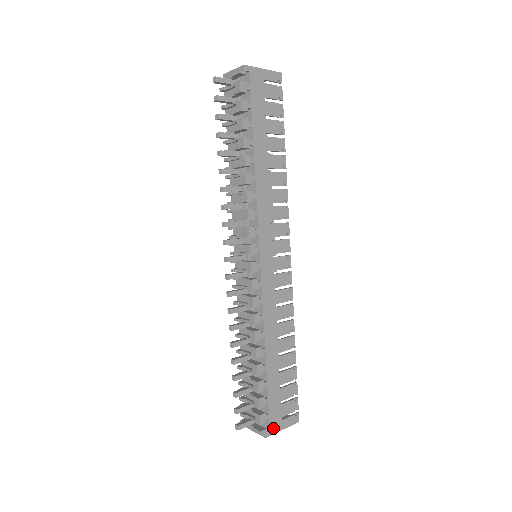
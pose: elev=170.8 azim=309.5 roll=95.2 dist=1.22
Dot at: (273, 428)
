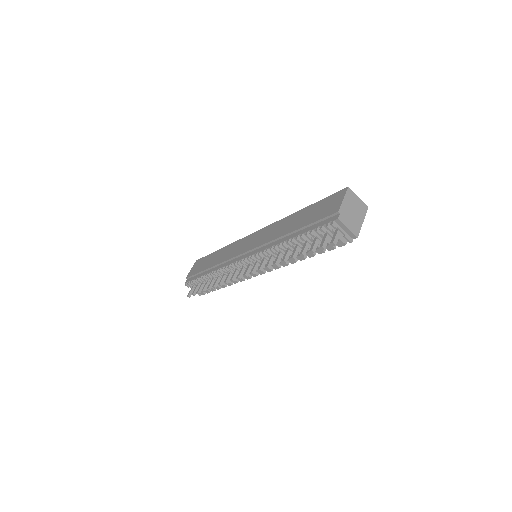
Dot at: occluded
